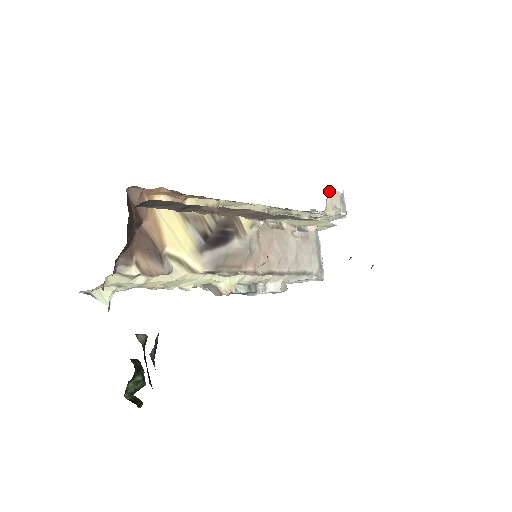
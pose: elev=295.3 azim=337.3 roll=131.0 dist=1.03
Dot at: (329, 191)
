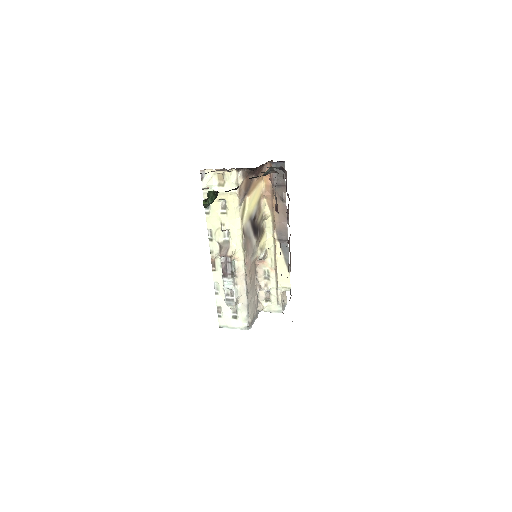
Dot at: (285, 292)
